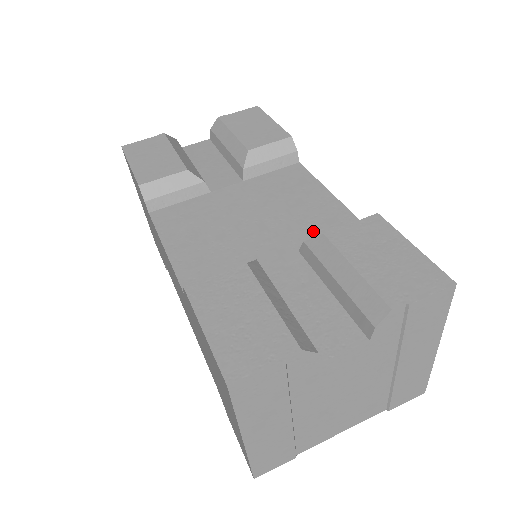
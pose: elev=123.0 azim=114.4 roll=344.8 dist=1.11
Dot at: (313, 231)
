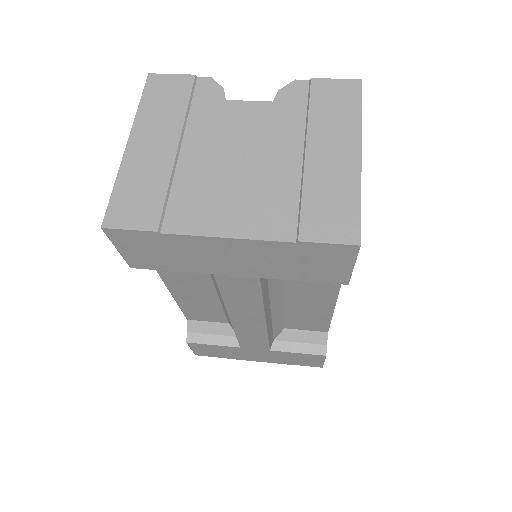
Dot at: occluded
